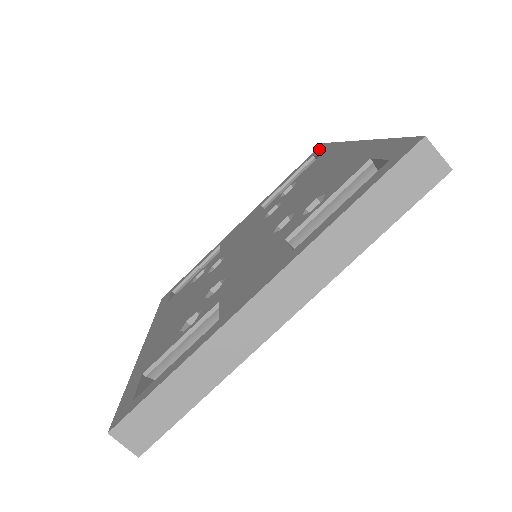
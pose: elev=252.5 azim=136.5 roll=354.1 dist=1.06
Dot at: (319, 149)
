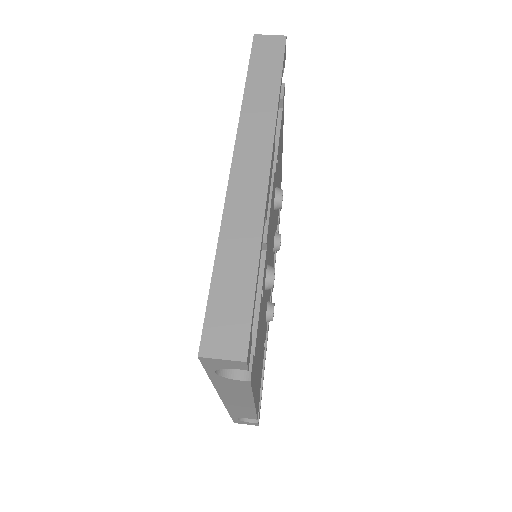
Dot at: occluded
